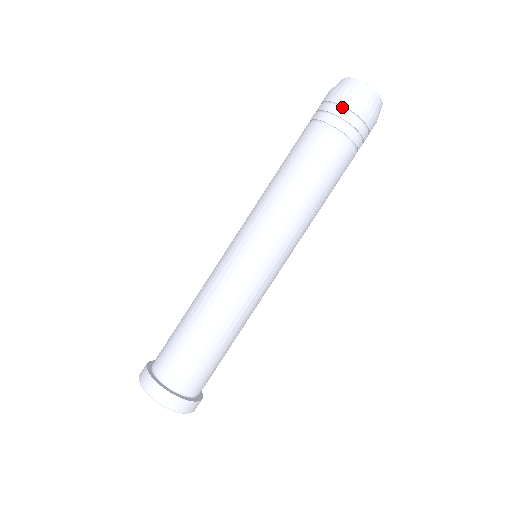
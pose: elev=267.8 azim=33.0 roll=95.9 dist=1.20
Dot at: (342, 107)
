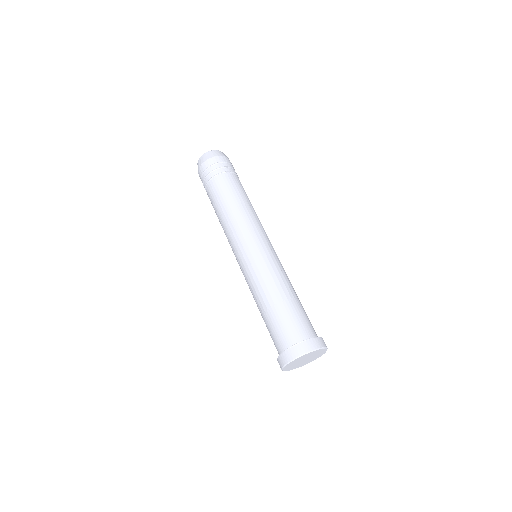
Dot at: (210, 166)
